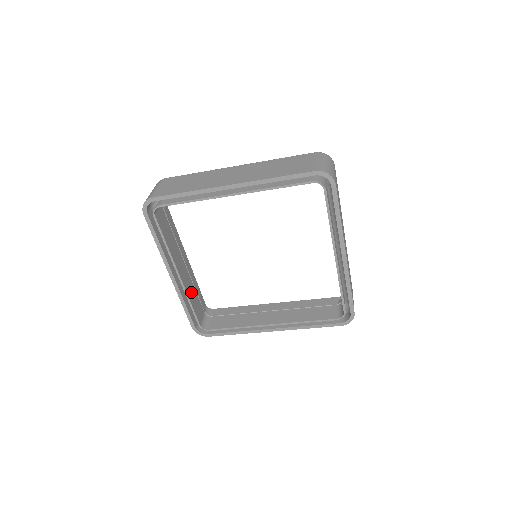
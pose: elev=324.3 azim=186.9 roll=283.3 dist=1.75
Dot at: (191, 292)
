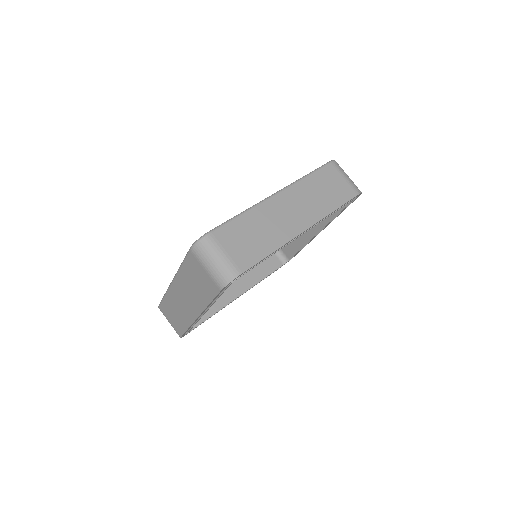
Dot at: (255, 274)
